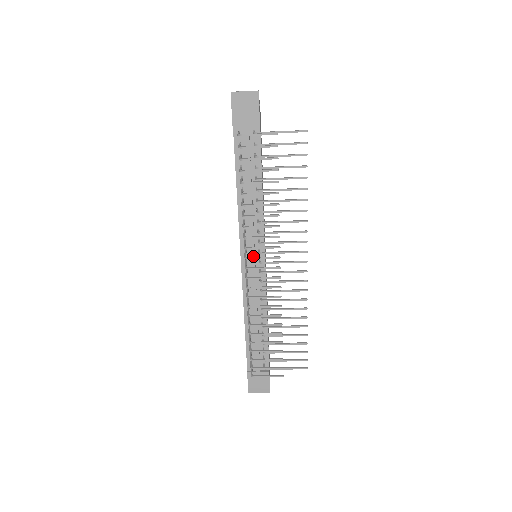
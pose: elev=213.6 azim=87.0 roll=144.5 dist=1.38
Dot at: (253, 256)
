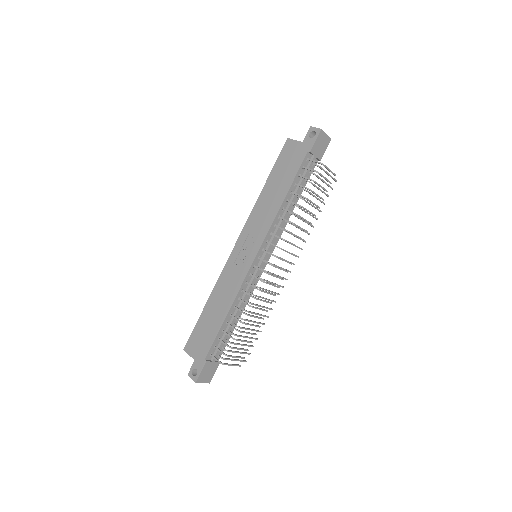
Dot at: (266, 256)
